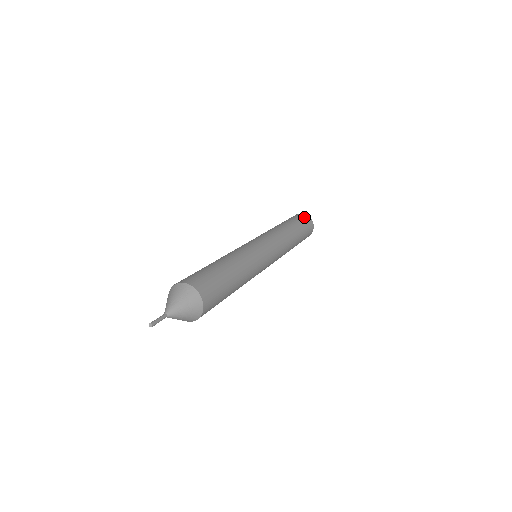
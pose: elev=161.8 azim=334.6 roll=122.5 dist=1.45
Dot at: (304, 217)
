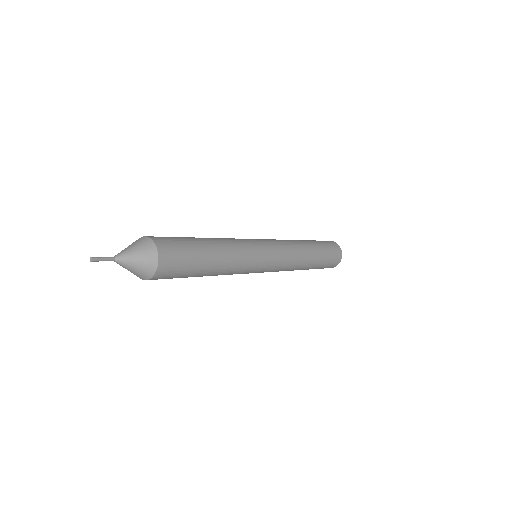
Dot at: (336, 250)
